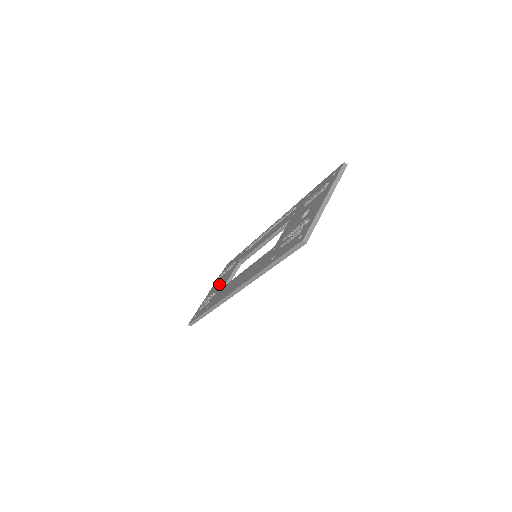
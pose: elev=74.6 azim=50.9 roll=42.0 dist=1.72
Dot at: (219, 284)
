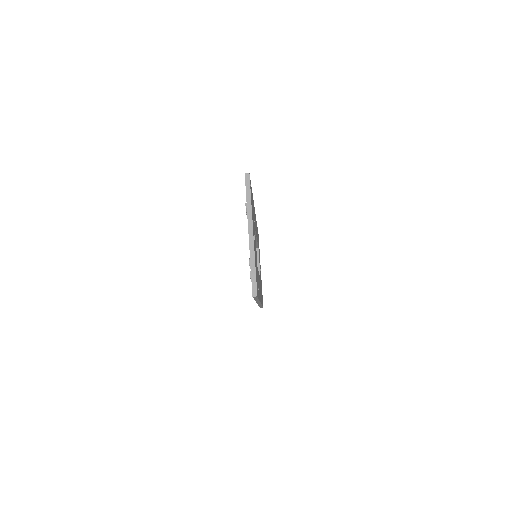
Dot at: occluded
